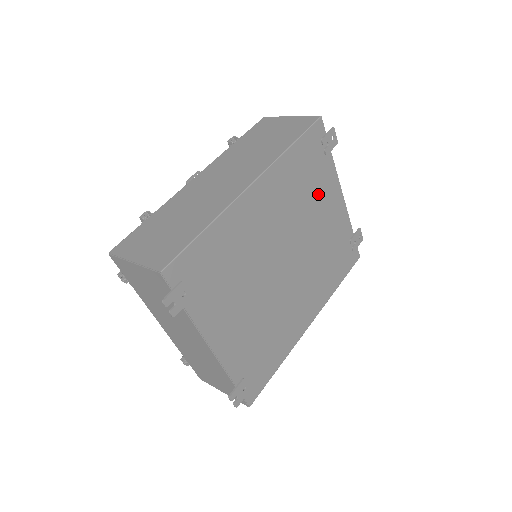
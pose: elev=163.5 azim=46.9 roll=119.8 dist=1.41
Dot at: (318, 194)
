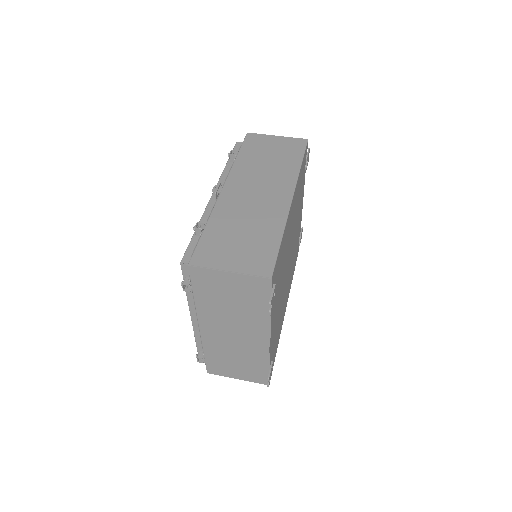
Dot at: (300, 202)
